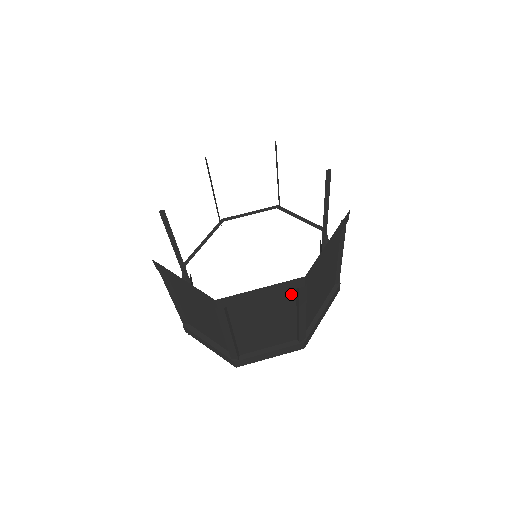
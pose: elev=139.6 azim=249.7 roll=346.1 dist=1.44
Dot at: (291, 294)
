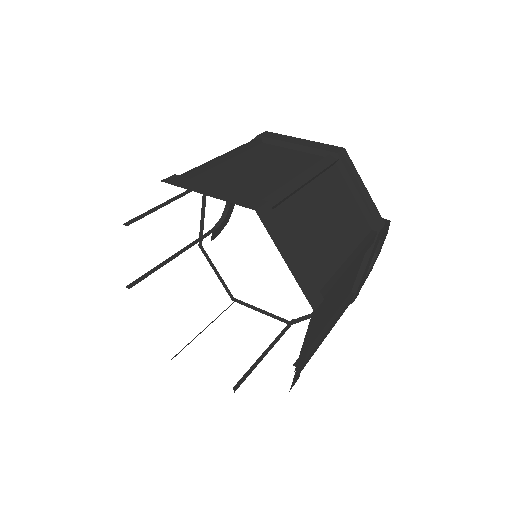
Dot at: occluded
